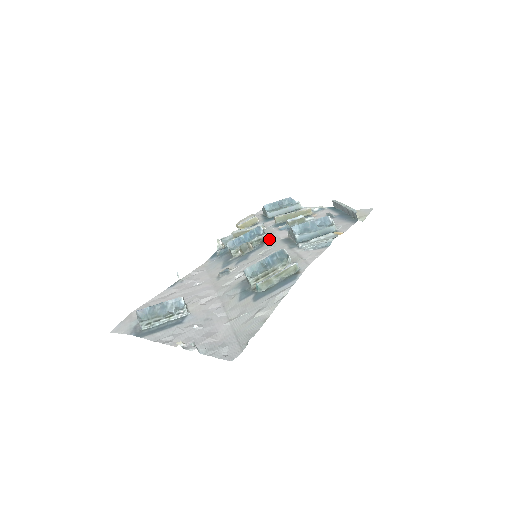
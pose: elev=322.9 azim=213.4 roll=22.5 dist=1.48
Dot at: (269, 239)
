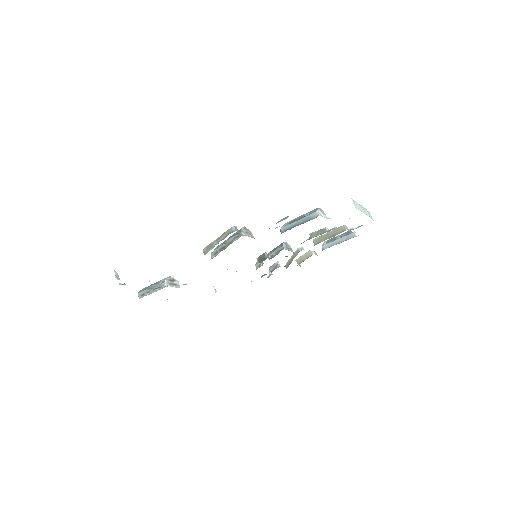
Dot at: (284, 248)
